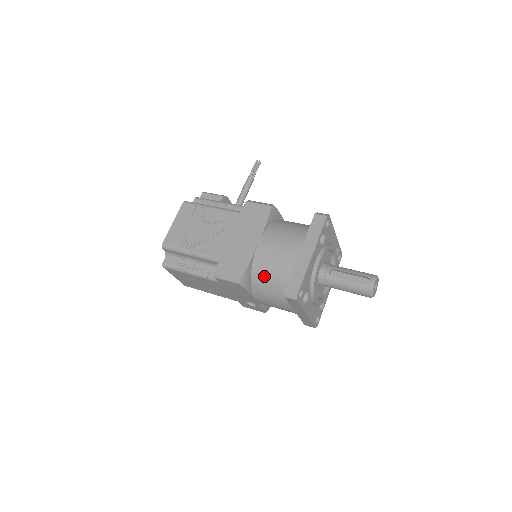
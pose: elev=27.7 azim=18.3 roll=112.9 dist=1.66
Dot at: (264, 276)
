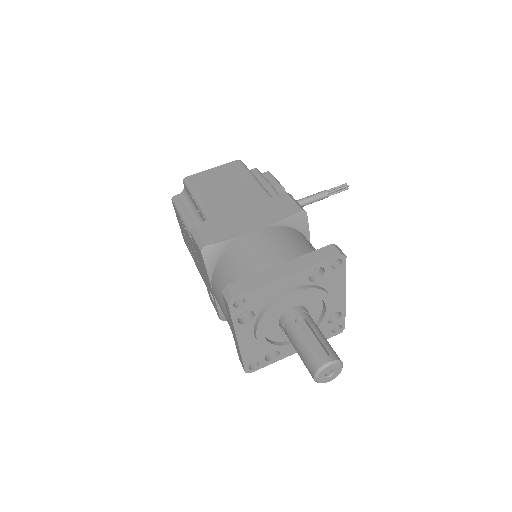
Dot at: (230, 264)
